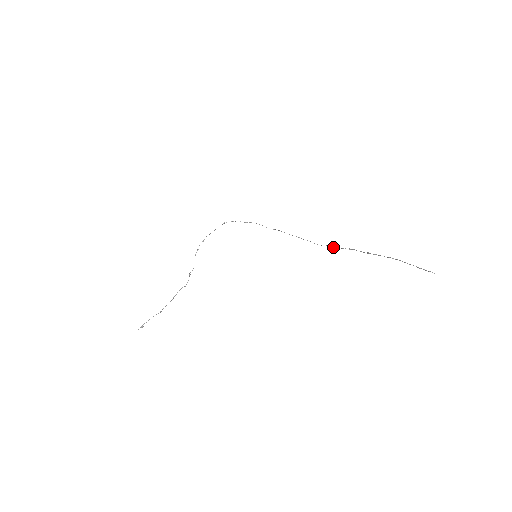
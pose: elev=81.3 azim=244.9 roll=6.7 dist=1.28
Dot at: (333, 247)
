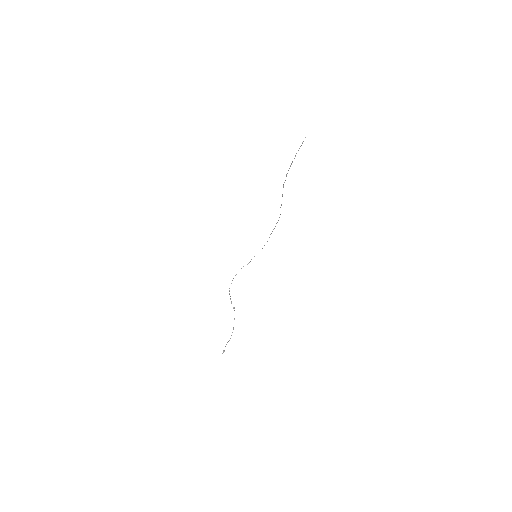
Dot at: occluded
